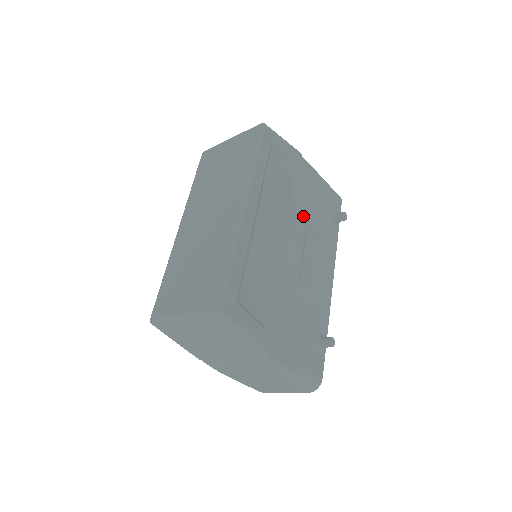
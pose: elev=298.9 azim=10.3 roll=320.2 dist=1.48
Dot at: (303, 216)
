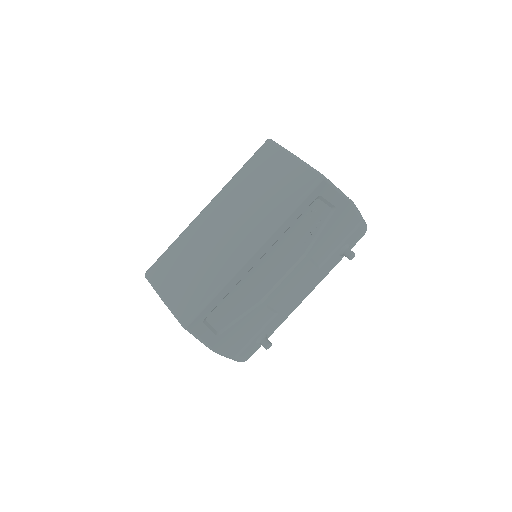
Dot at: (310, 254)
